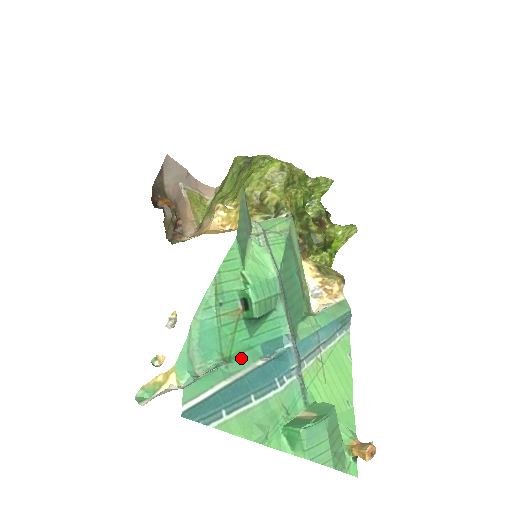
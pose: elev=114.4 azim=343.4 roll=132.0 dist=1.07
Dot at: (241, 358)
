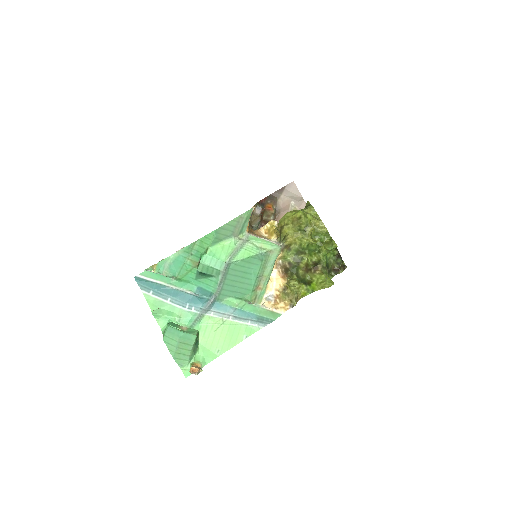
Dot at: (183, 283)
